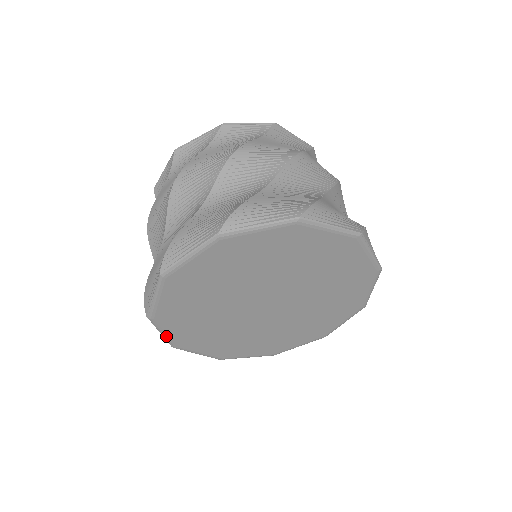
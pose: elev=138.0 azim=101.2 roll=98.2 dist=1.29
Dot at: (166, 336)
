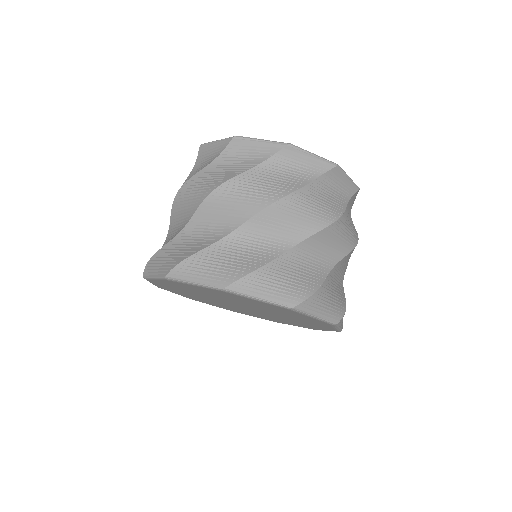
Dot at: (178, 294)
